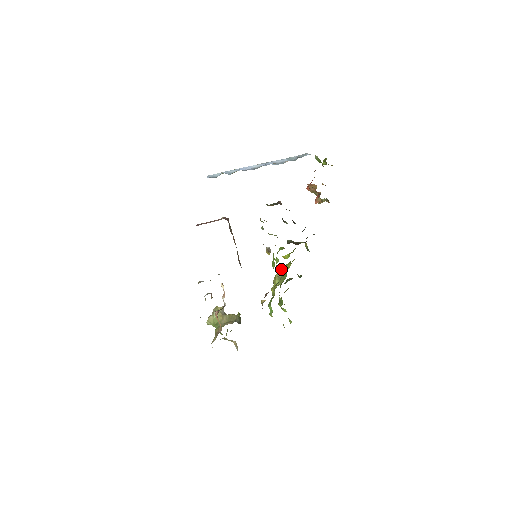
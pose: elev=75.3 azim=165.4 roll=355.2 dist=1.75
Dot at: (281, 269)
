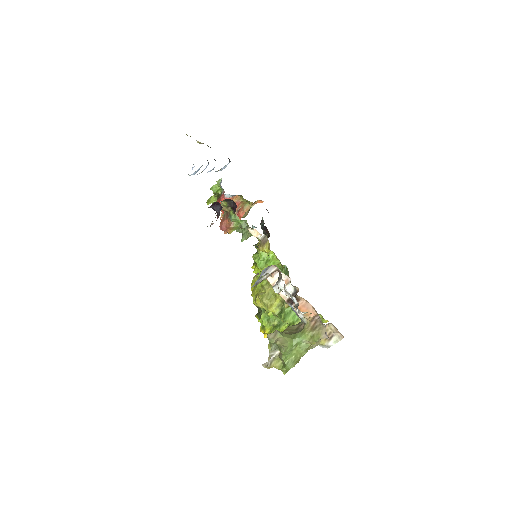
Dot at: occluded
